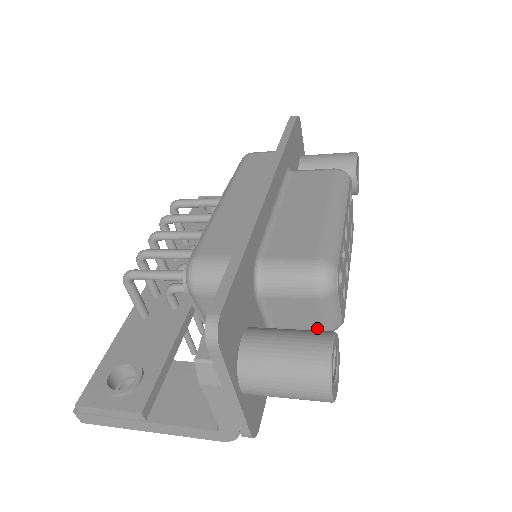
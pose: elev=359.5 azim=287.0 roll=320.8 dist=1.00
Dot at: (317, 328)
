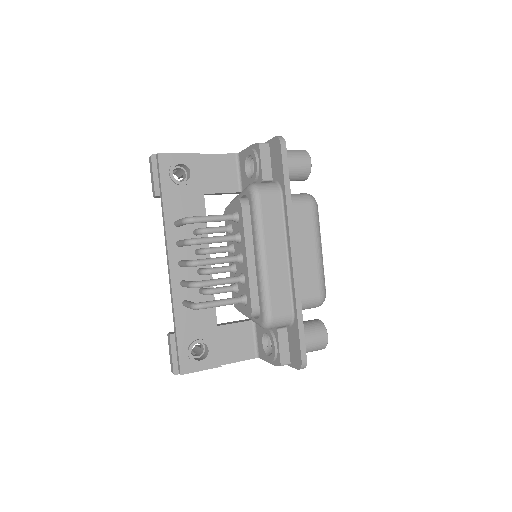
Dot at: occluded
